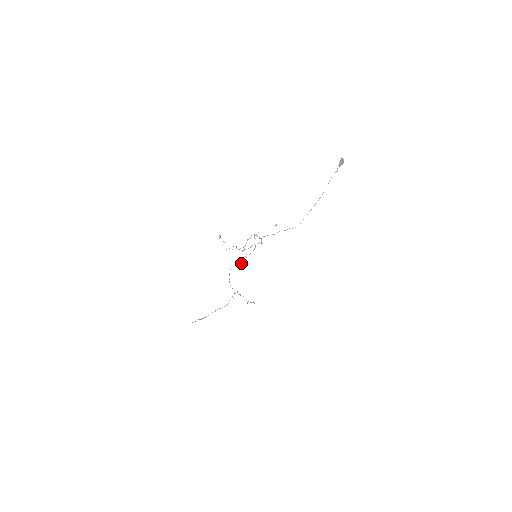
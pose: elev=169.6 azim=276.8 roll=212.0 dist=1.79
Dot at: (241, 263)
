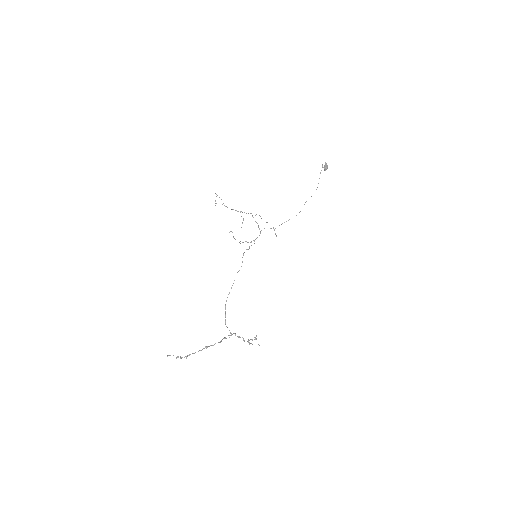
Dot at: (239, 270)
